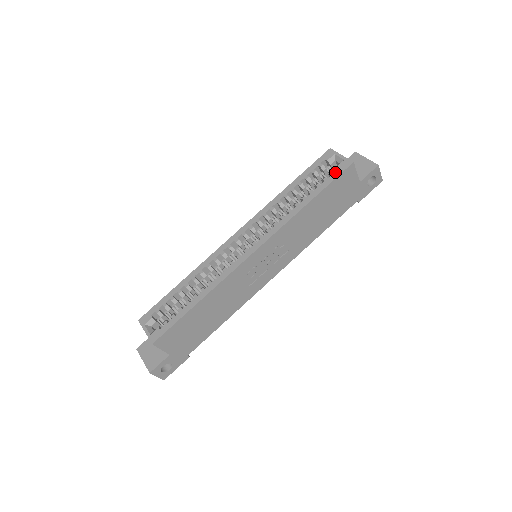
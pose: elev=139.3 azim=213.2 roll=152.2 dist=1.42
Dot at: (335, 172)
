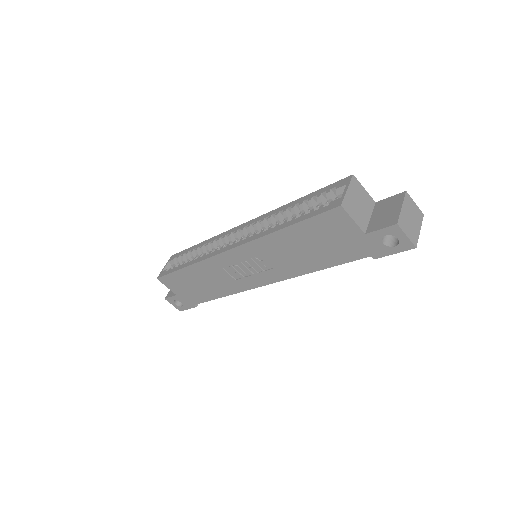
Dot at: (322, 208)
